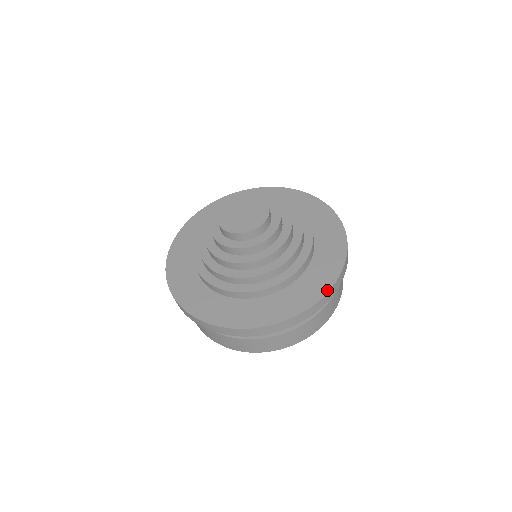
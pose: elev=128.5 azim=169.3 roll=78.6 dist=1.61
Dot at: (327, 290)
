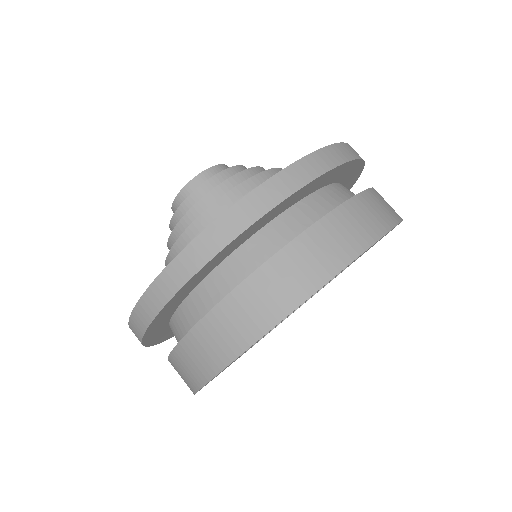
Dot at: (210, 225)
